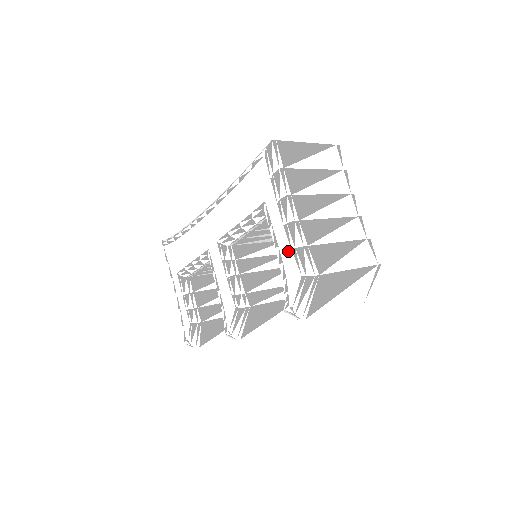
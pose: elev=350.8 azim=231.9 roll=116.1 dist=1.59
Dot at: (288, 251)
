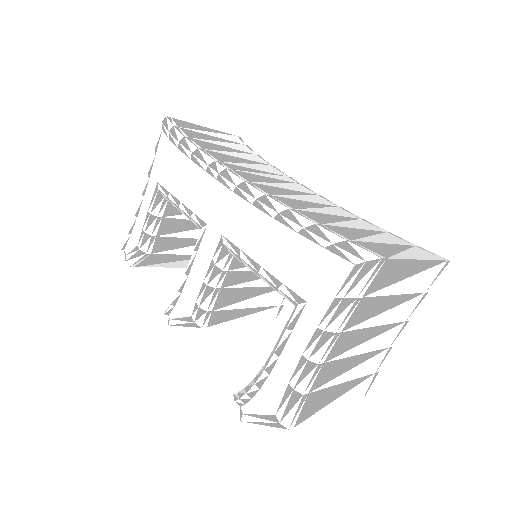
Dot at: (284, 379)
